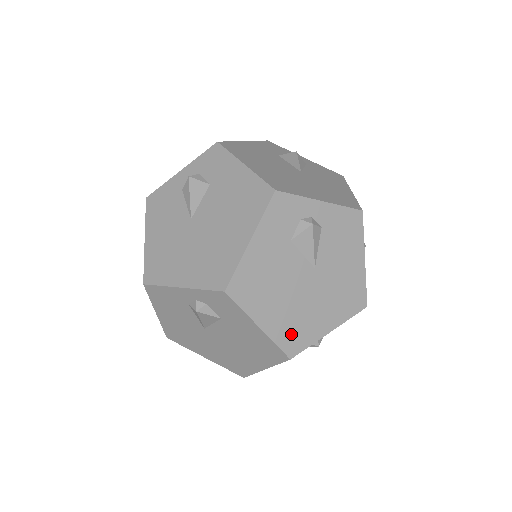
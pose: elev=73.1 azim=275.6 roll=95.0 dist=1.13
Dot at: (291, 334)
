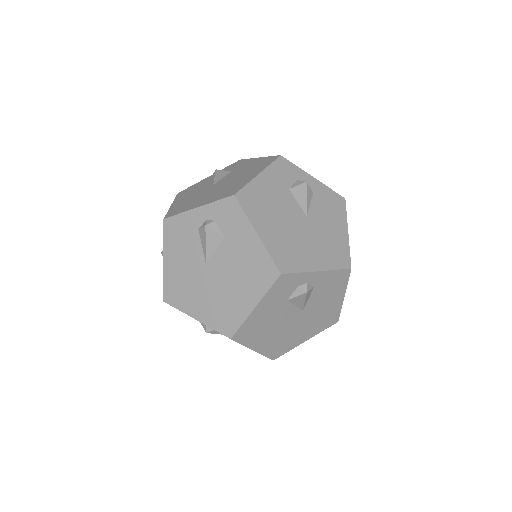
Dot at: (276, 348)
